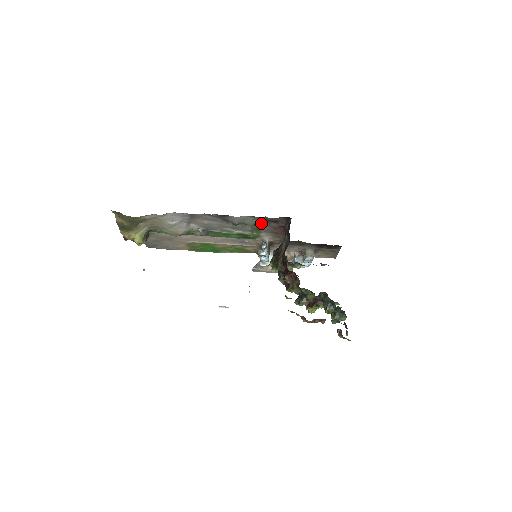
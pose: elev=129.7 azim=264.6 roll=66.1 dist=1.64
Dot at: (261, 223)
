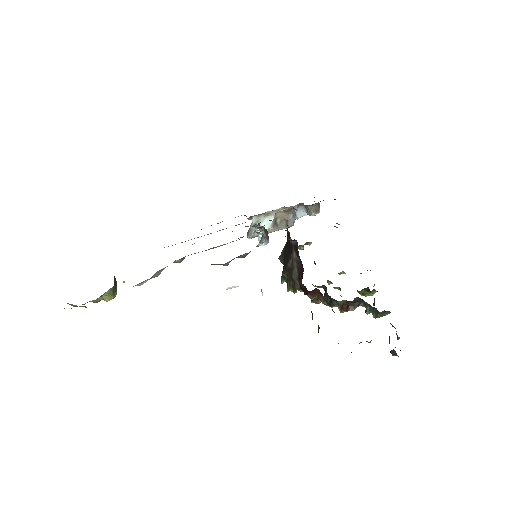
Dot at: occluded
